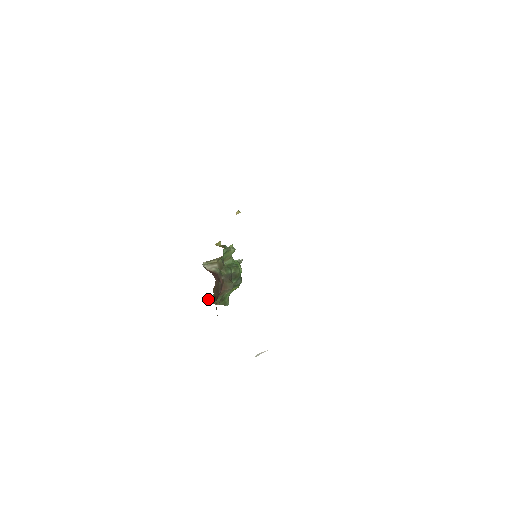
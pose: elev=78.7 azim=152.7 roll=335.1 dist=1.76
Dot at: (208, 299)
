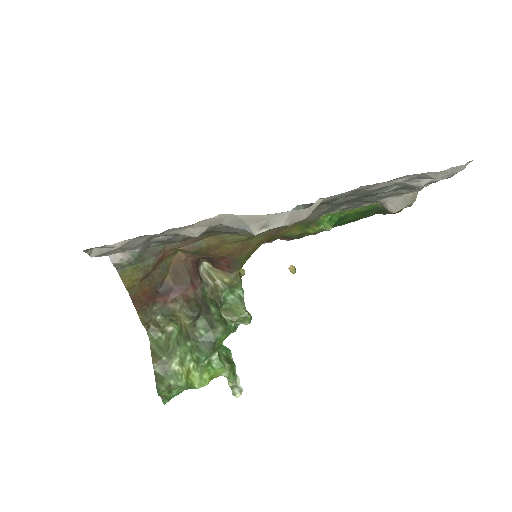
Dot at: (157, 331)
